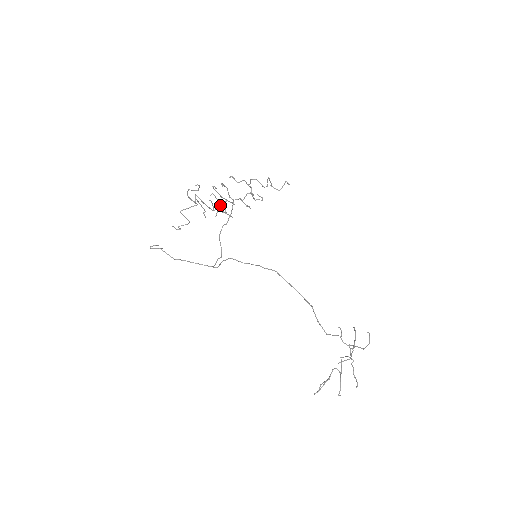
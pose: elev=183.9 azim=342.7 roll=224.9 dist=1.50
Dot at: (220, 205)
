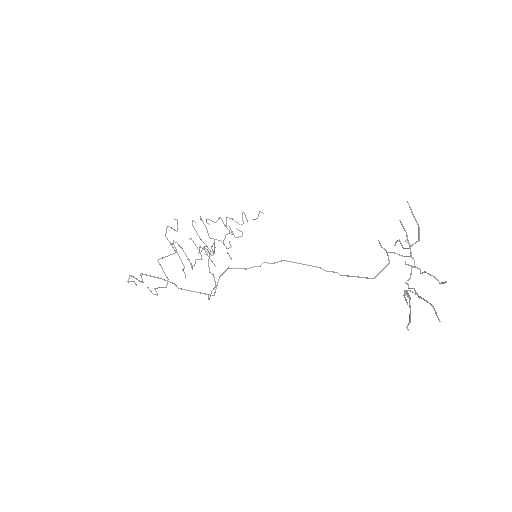
Dot at: (199, 259)
